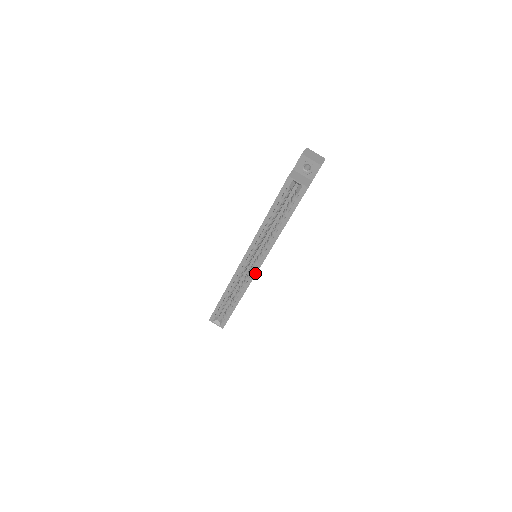
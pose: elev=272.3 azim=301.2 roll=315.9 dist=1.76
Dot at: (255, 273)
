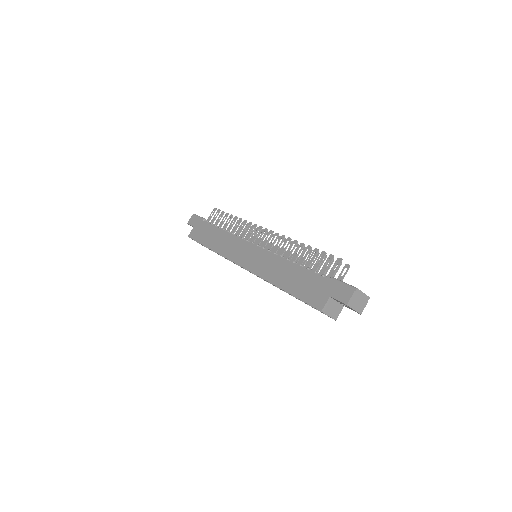
Dot at: (250, 272)
